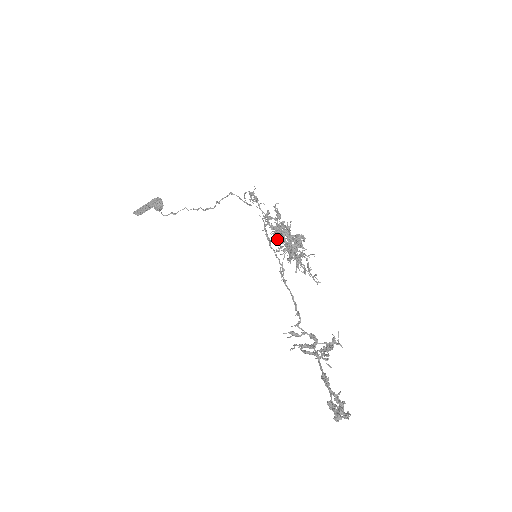
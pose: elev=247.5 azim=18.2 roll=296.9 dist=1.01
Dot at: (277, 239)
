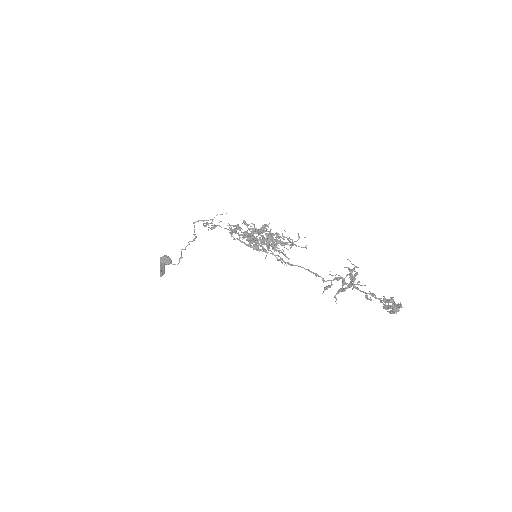
Dot at: (256, 248)
